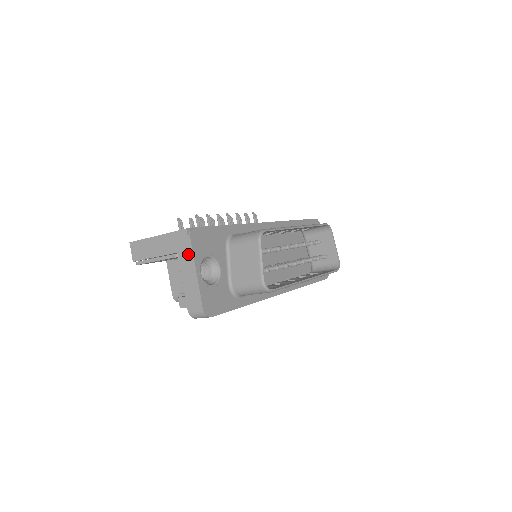
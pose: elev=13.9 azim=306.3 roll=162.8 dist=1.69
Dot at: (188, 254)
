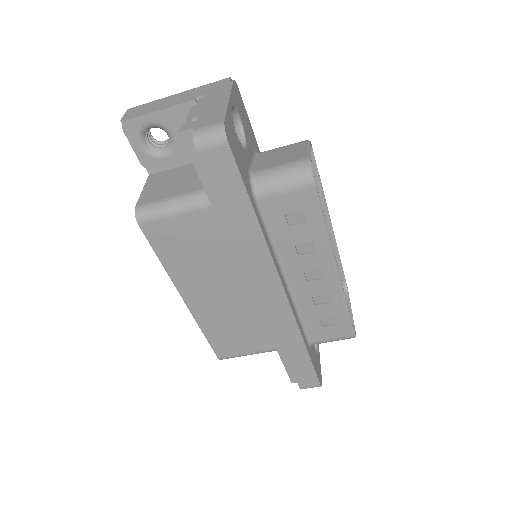
Dot at: (223, 90)
